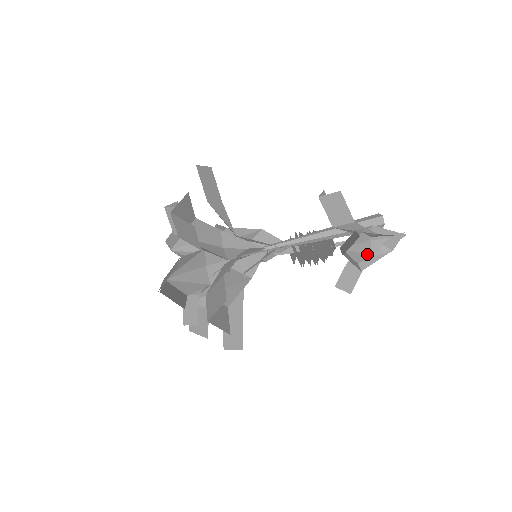
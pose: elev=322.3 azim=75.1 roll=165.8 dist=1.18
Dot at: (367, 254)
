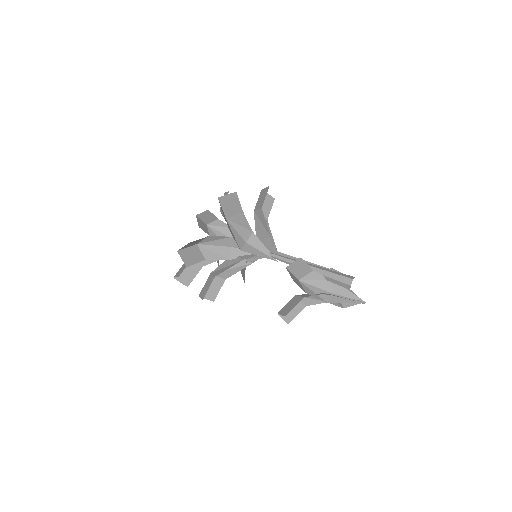
Dot at: occluded
